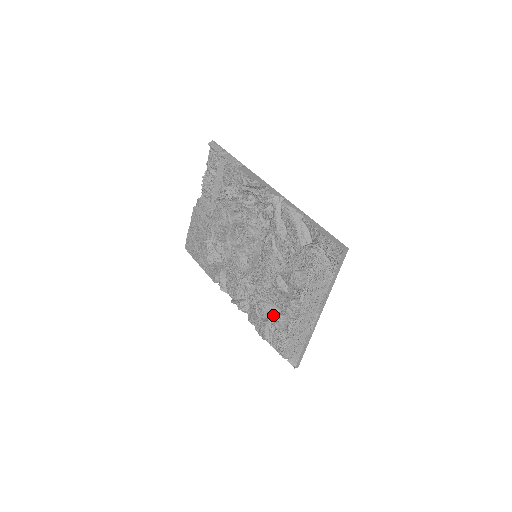
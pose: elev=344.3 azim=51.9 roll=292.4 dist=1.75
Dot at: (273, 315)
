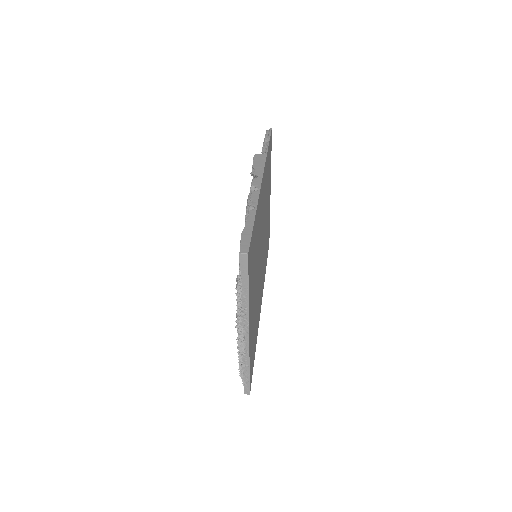
Dot at: occluded
